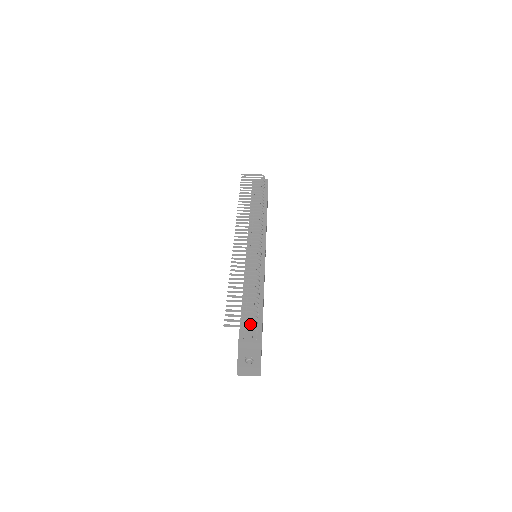
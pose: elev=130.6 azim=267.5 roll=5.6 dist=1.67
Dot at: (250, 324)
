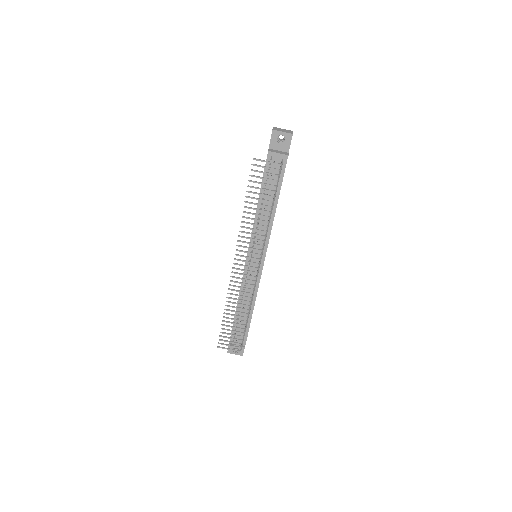
Dot at: occluded
